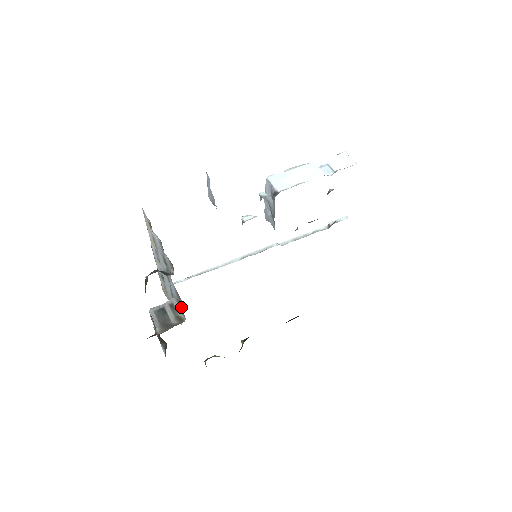
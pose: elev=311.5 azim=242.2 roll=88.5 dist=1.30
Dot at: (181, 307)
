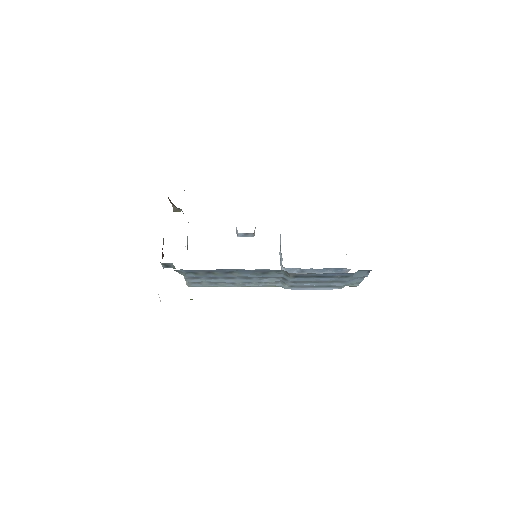
Dot at: occluded
